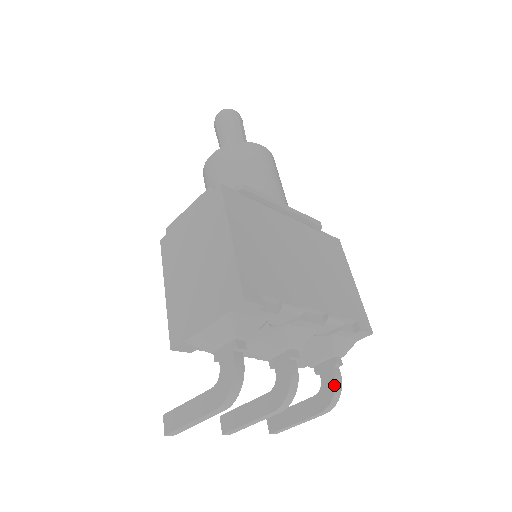
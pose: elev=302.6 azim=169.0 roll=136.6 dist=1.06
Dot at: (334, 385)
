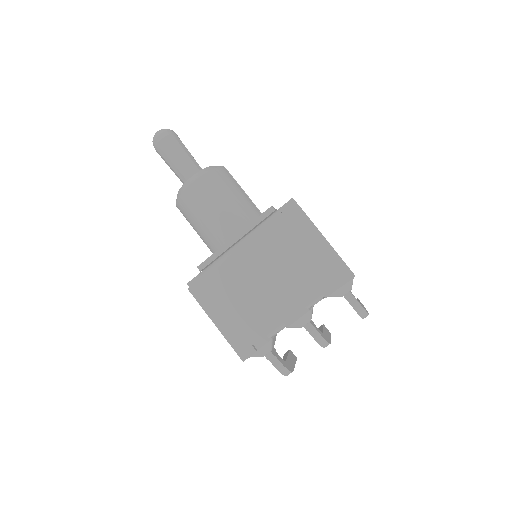
Dot at: occluded
